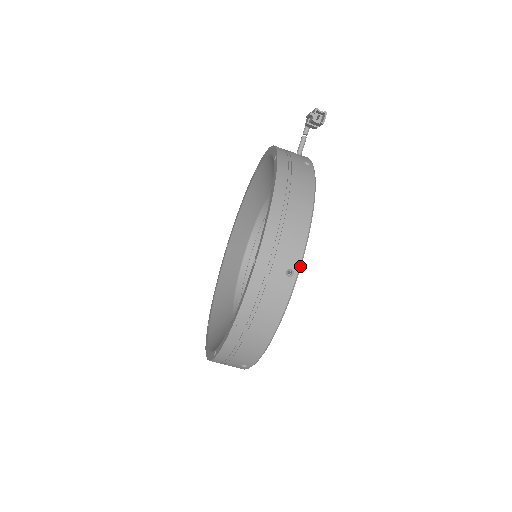
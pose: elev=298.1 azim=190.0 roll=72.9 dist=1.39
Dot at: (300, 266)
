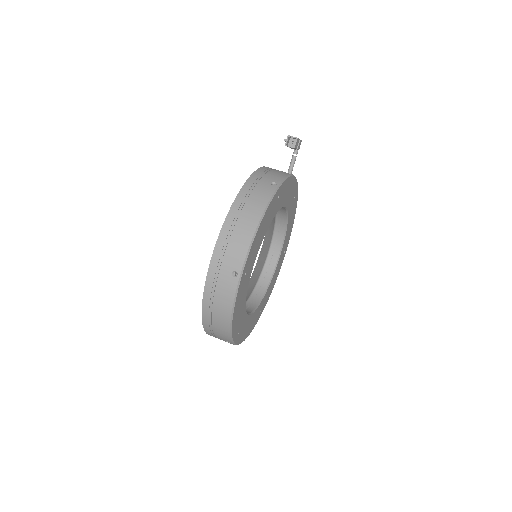
Dot at: (243, 269)
